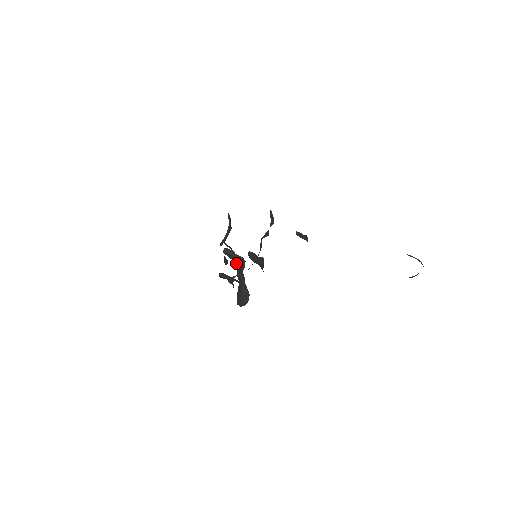
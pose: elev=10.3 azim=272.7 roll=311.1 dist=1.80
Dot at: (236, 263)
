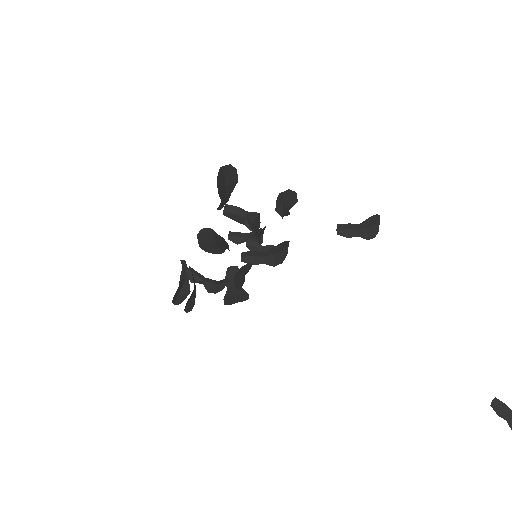
Dot at: (206, 288)
